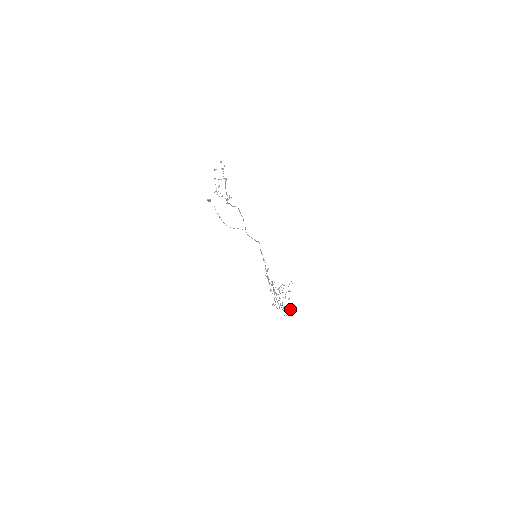
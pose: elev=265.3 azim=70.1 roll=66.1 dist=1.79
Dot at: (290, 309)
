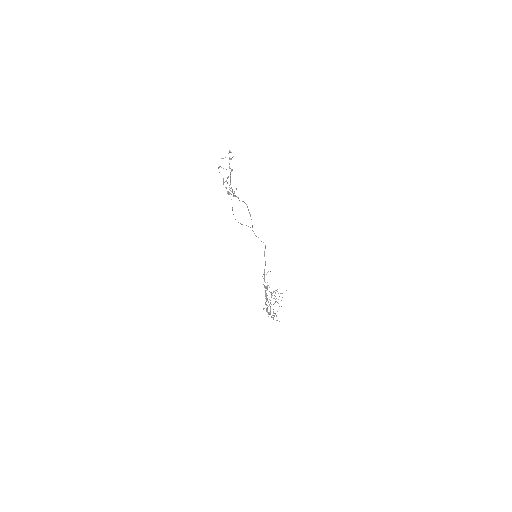
Dot at: occluded
